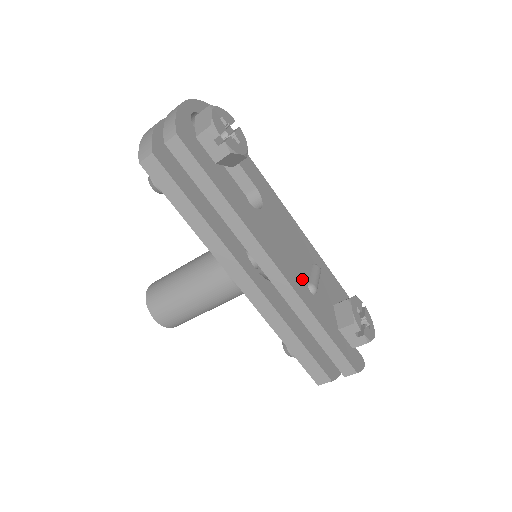
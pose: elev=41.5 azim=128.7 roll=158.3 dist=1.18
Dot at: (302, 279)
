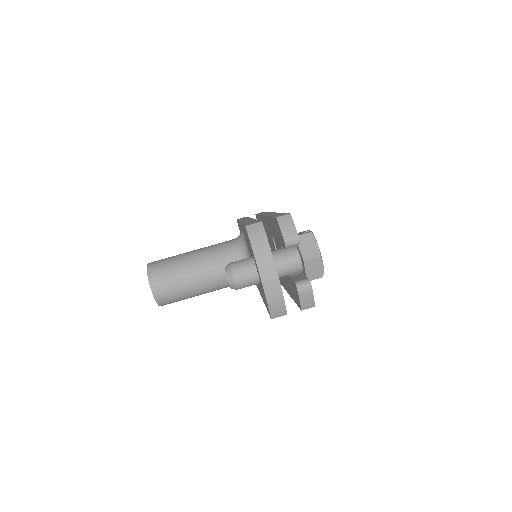
Dot at: occluded
